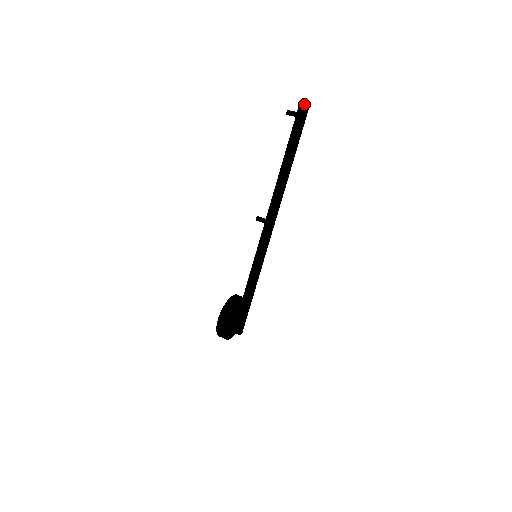
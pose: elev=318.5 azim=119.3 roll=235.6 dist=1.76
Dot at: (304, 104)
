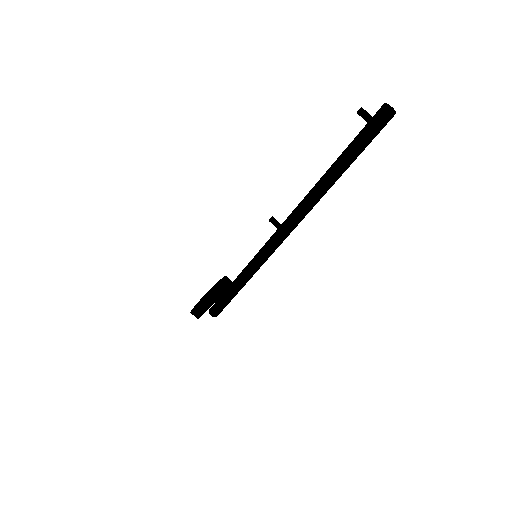
Dot at: (386, 115)
